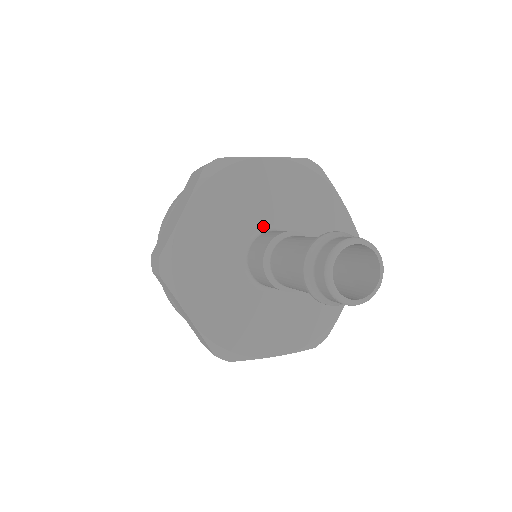
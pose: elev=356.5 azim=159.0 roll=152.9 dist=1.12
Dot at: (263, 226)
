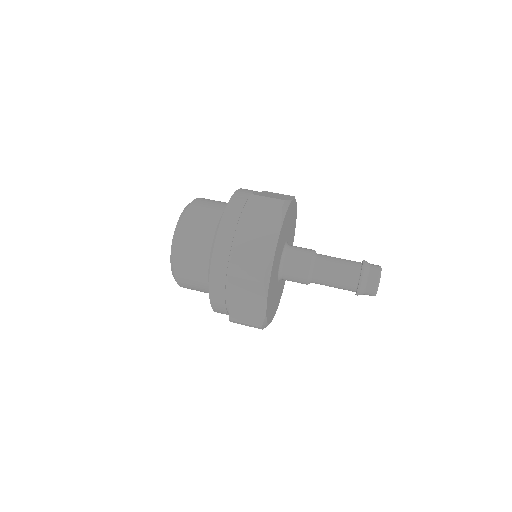
Dot at: (280, 260)
